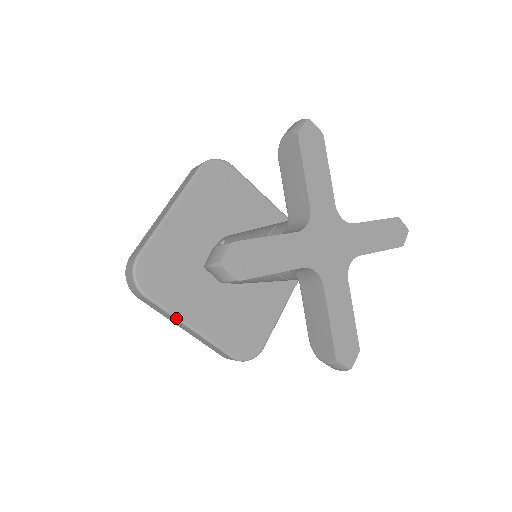
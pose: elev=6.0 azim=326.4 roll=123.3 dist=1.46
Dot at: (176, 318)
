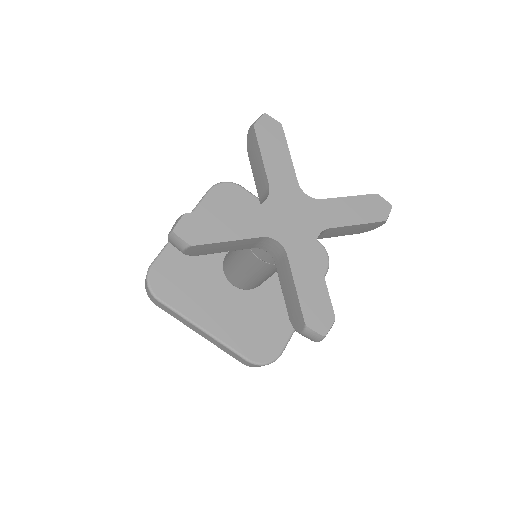
Dot at: (188, 320)
